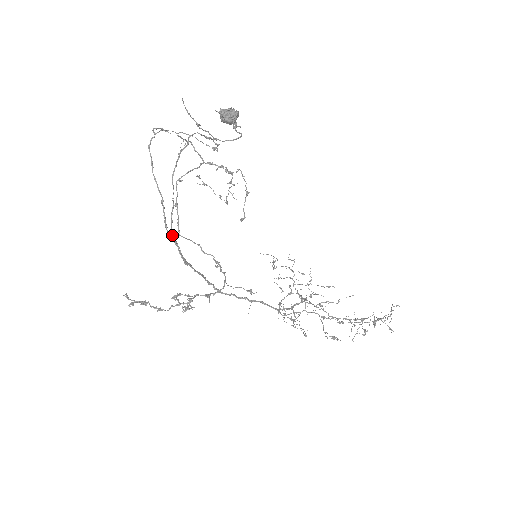
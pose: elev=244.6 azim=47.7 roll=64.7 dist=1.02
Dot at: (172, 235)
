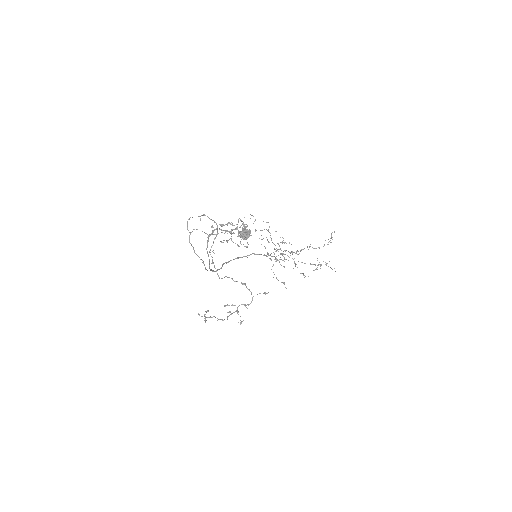
Dot at: occluded
